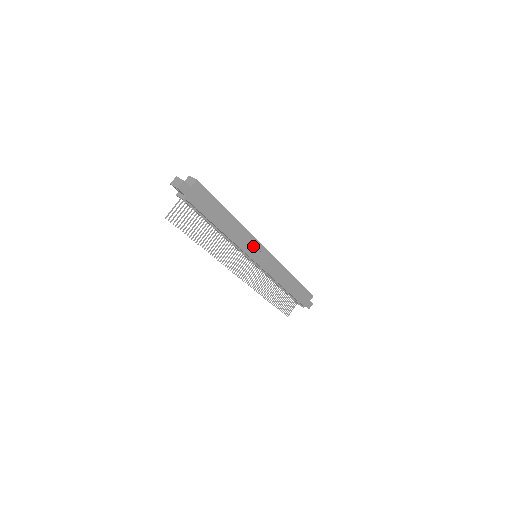
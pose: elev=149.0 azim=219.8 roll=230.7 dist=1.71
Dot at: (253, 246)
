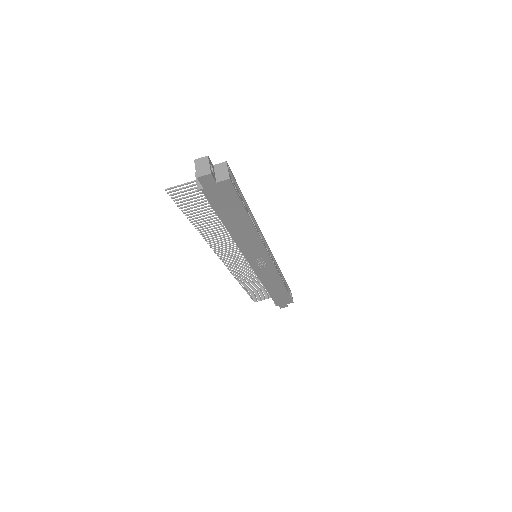
Dot at: (257, 252)
